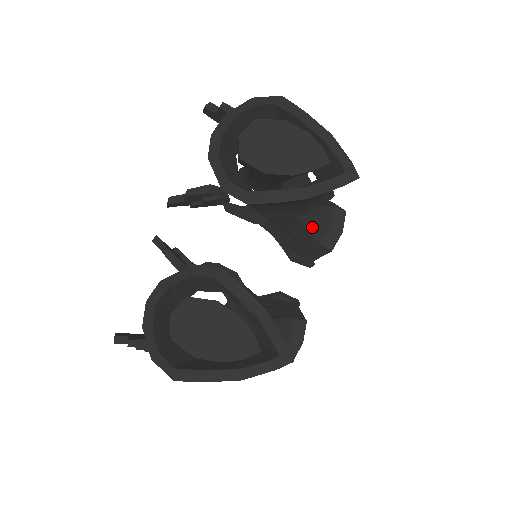
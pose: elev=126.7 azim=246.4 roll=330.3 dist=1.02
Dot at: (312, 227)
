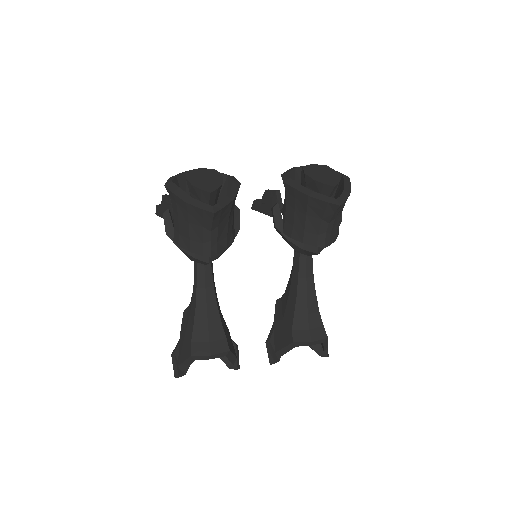
Dot at: (299, 309)
